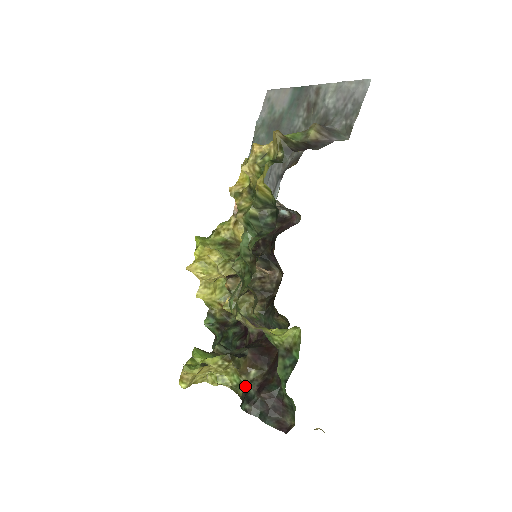
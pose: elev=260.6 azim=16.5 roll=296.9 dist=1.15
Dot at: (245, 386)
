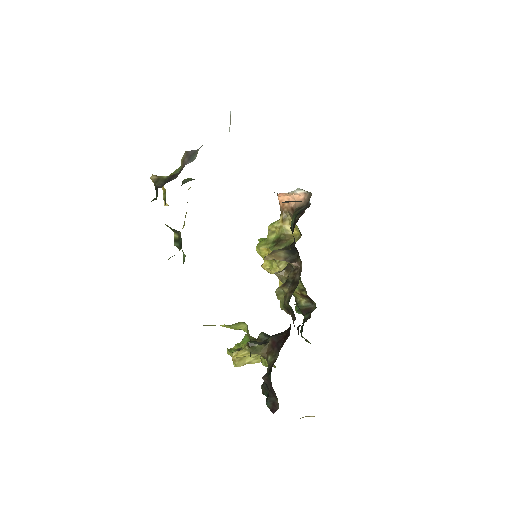
Dot at: occluded
